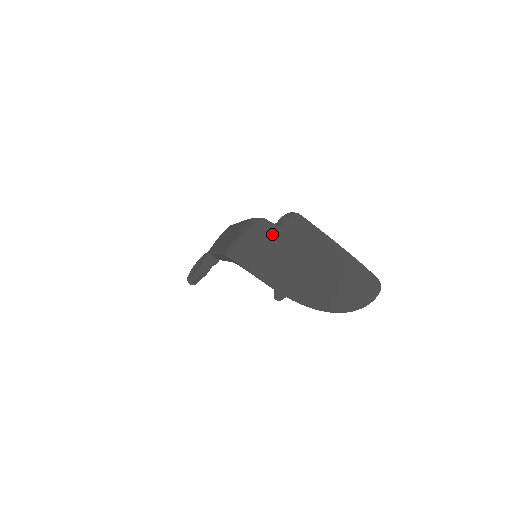
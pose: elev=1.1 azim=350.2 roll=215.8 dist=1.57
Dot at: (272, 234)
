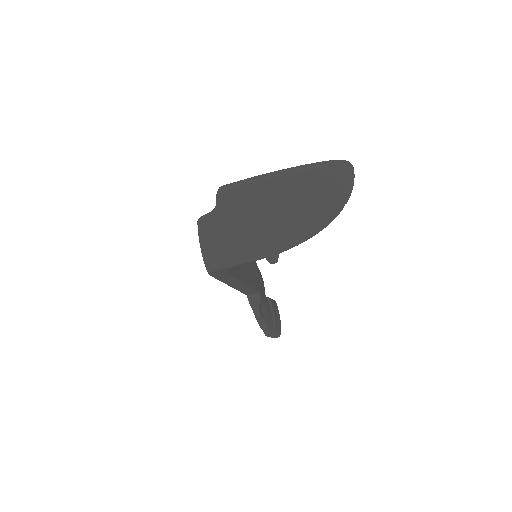
Dot at: (212, 221)
